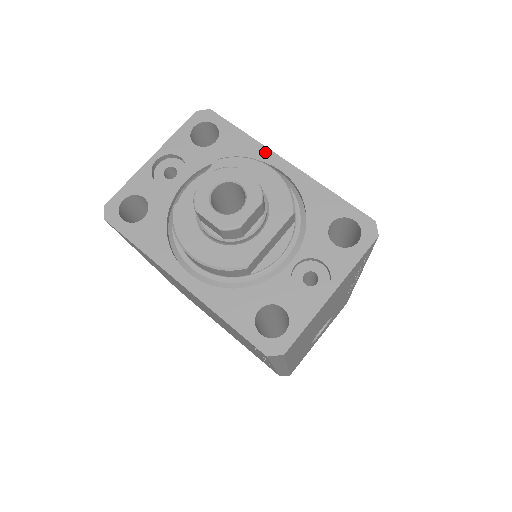
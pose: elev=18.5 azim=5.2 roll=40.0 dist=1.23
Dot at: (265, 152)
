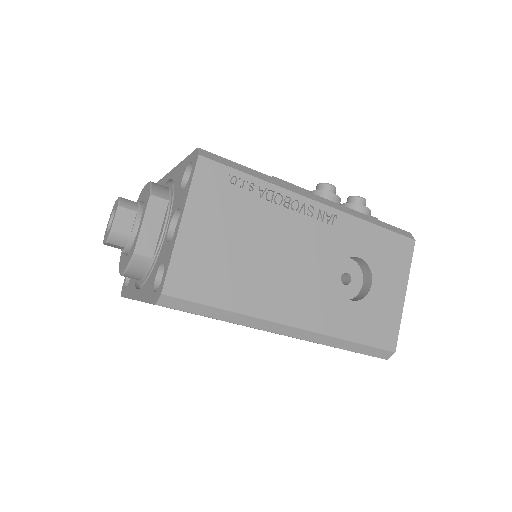
Dot at: (164, 179)
